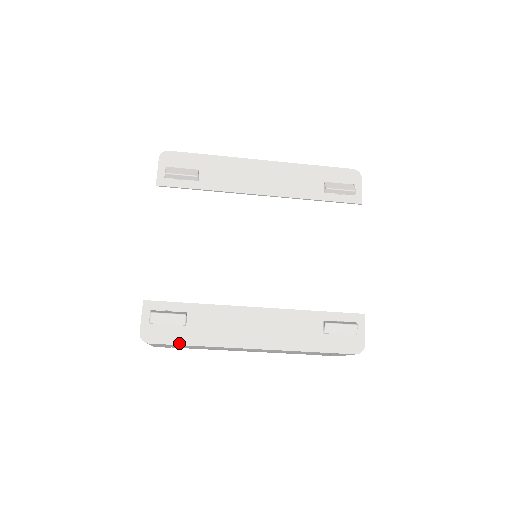
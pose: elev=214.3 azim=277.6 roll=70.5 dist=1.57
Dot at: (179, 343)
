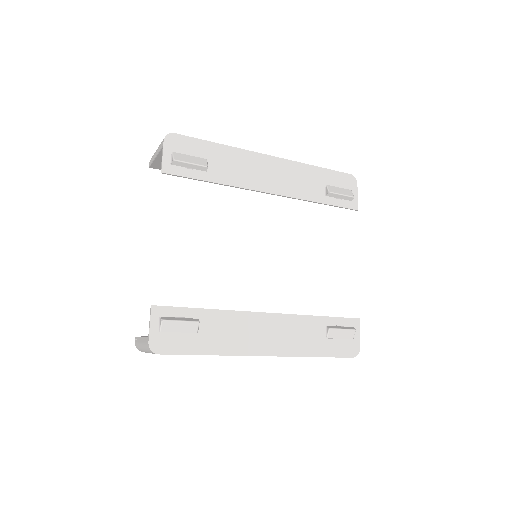
Dot at: (191, 353)
